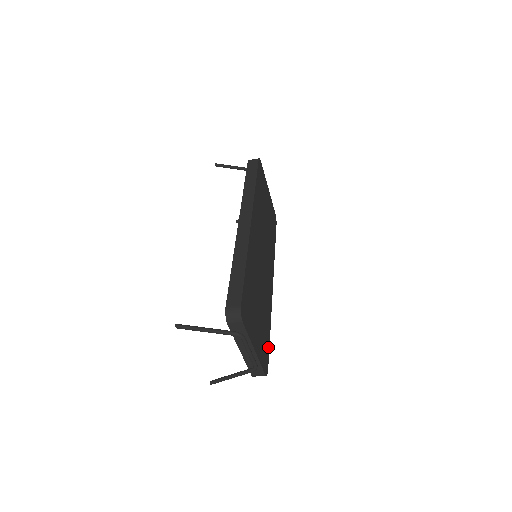
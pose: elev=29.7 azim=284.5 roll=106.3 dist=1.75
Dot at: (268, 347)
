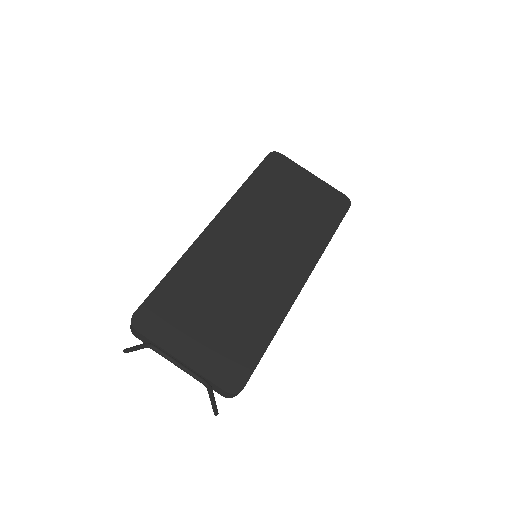
Dot at: (255, 359)
